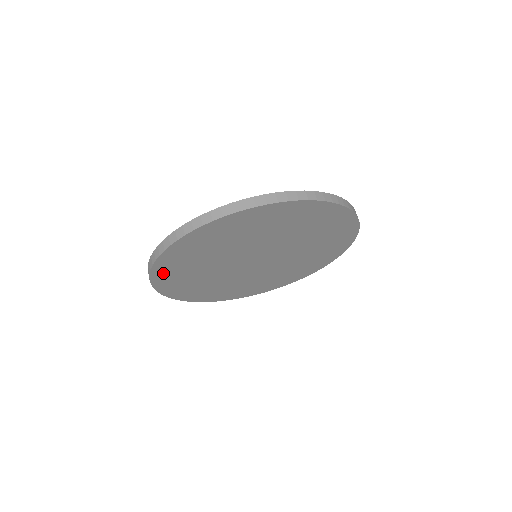
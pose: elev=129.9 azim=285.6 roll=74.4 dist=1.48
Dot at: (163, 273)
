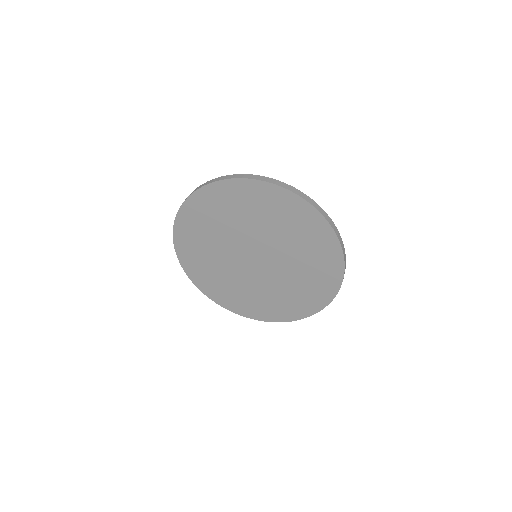
Dot at: (187, 217)
